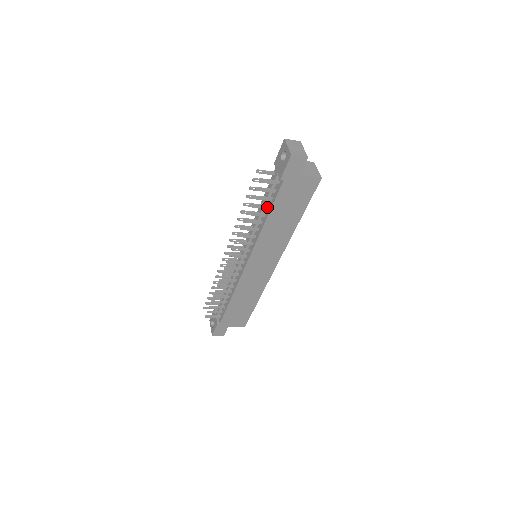
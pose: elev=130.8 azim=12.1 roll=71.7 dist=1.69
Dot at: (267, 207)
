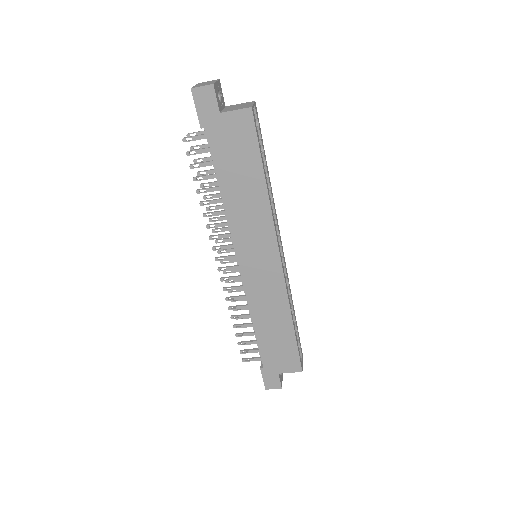
Dot at: (216, 175)
